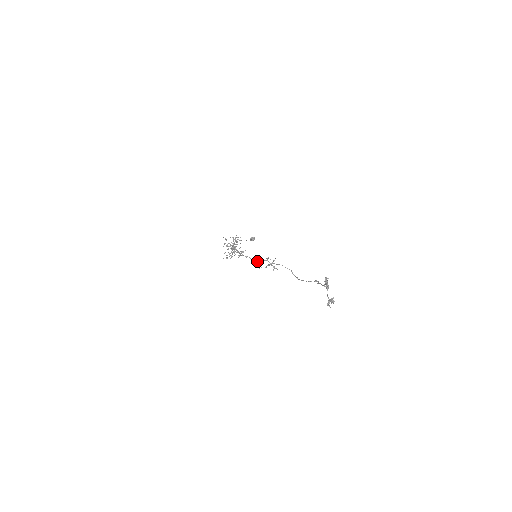
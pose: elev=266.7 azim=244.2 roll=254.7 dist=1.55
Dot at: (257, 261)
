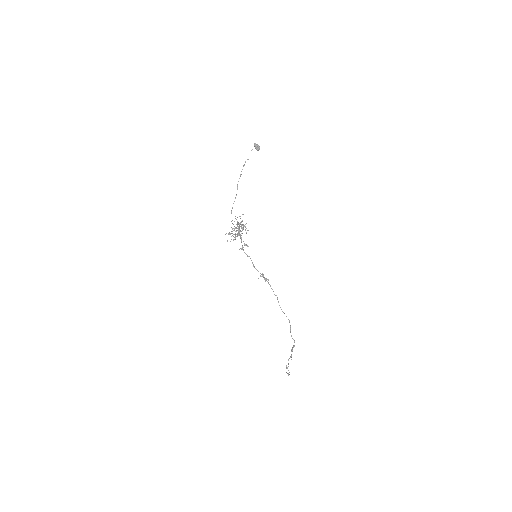
Dot at: occluded
